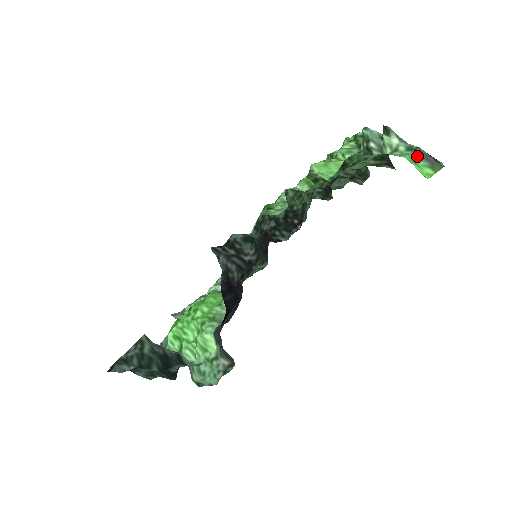
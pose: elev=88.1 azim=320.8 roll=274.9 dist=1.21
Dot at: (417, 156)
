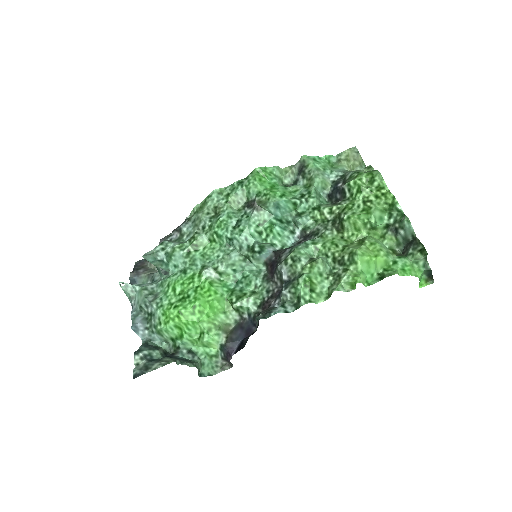
Dot at: (425, 272)
